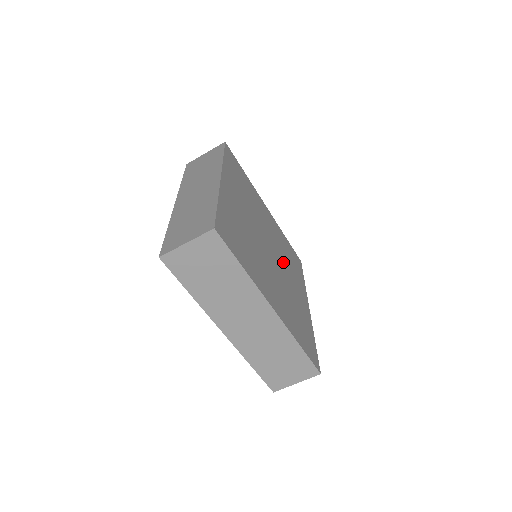
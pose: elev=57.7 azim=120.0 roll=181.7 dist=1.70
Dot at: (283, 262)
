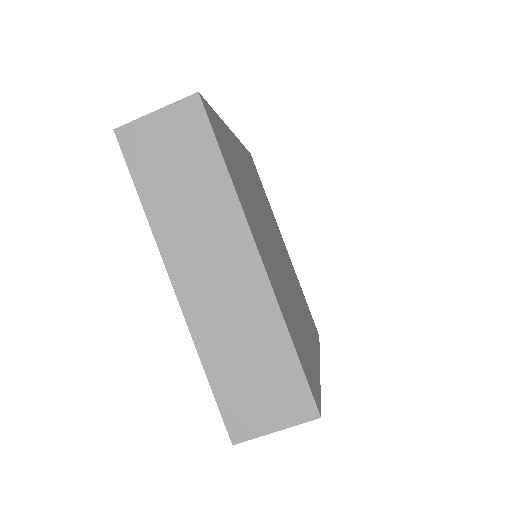
Dot at: (292, 286)
